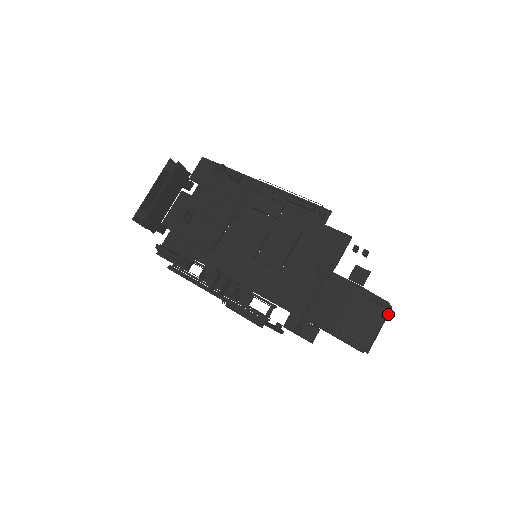
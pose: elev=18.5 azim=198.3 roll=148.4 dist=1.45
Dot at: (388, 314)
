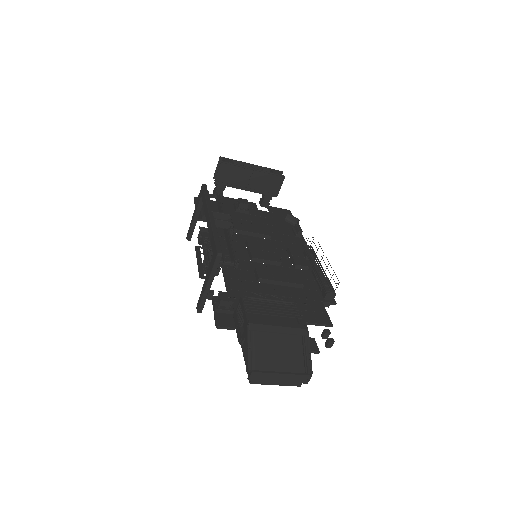
Dot at: (299, 381)
